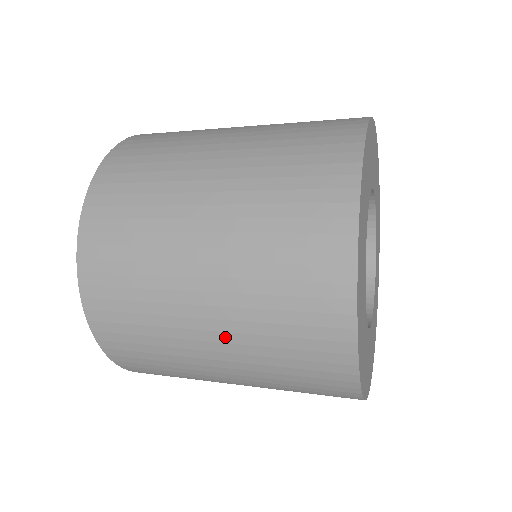
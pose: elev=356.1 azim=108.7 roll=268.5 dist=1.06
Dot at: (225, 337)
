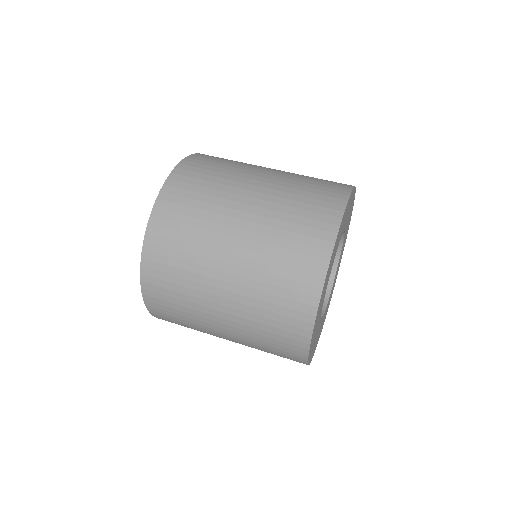
Dot at: occluded
